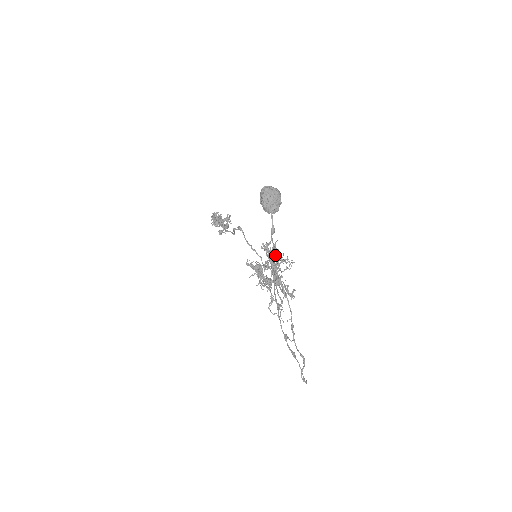
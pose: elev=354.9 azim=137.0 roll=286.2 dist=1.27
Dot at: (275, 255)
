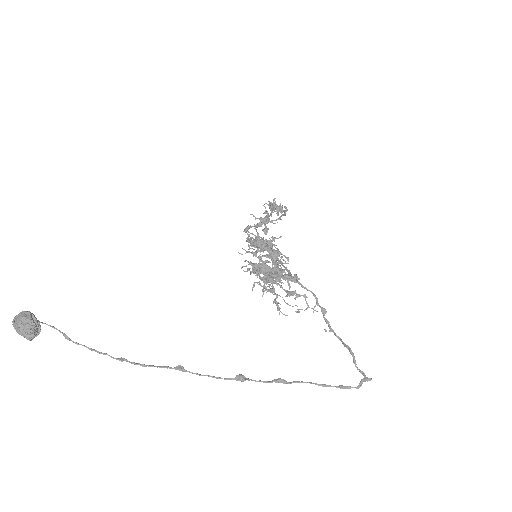
Dot at: (95, 350)
